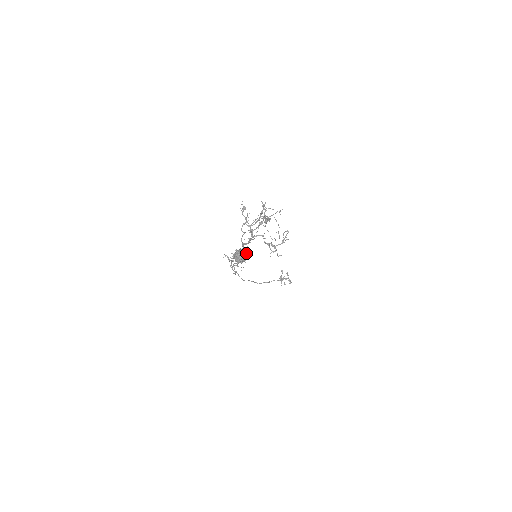
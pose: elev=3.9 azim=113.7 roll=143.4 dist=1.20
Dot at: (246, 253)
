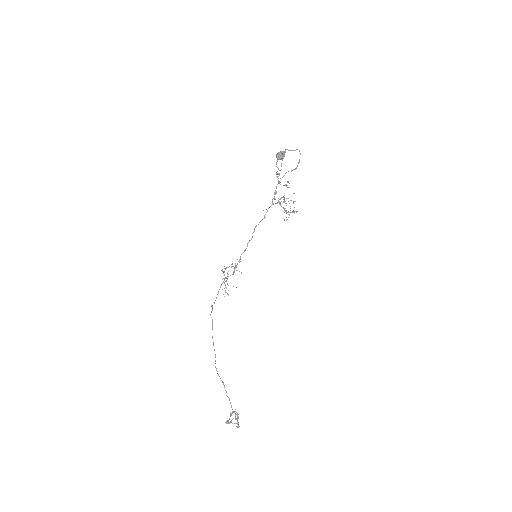
Dot at: occluded
